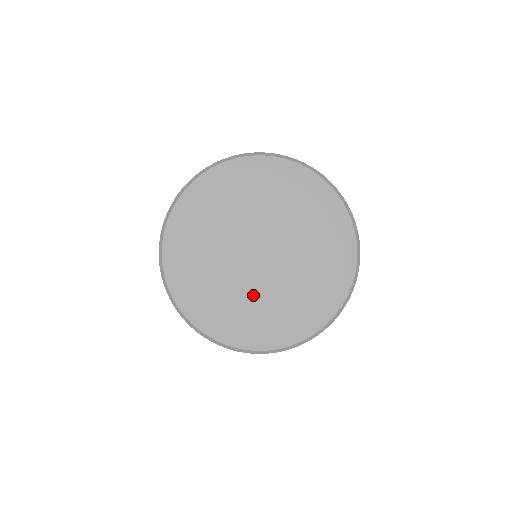
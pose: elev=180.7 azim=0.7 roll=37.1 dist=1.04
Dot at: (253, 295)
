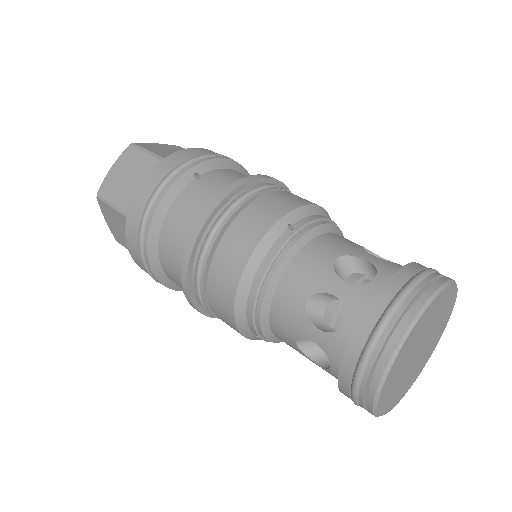
Dot at: (404, 379)
